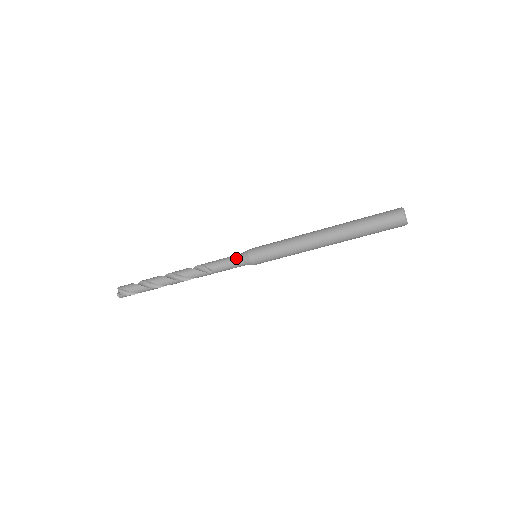
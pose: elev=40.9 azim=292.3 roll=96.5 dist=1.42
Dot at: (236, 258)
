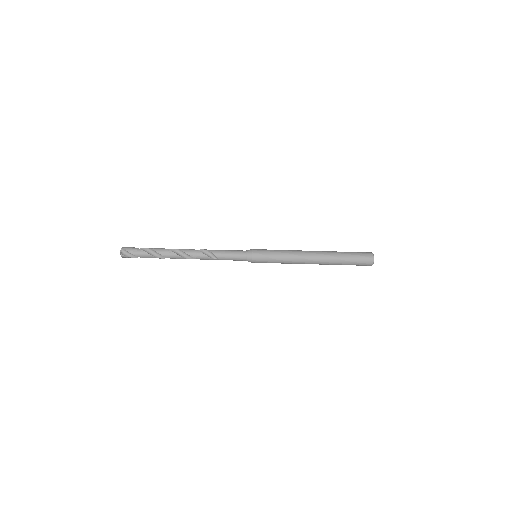
Dot at: (241, 254)
